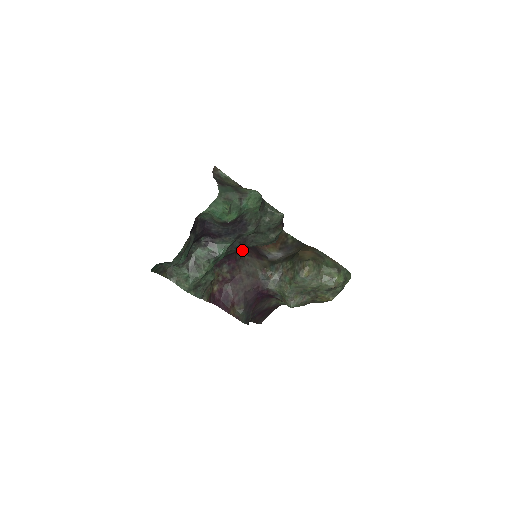
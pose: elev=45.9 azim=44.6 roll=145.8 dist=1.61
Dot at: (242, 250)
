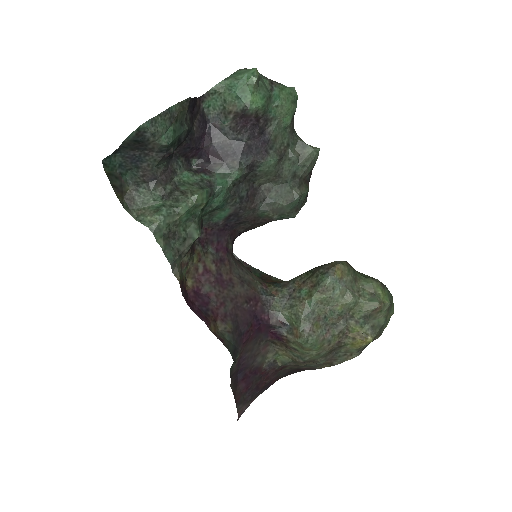
Dot at: occluded
